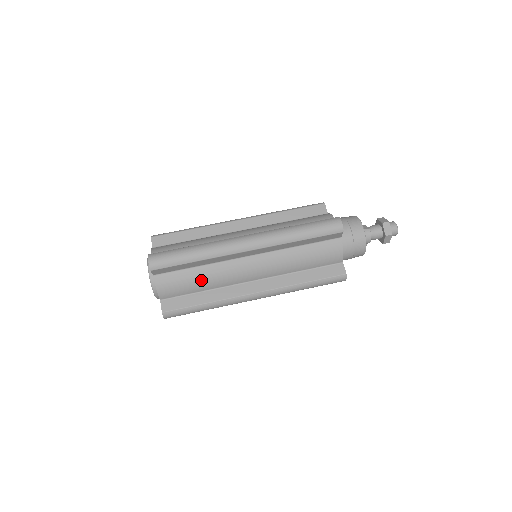
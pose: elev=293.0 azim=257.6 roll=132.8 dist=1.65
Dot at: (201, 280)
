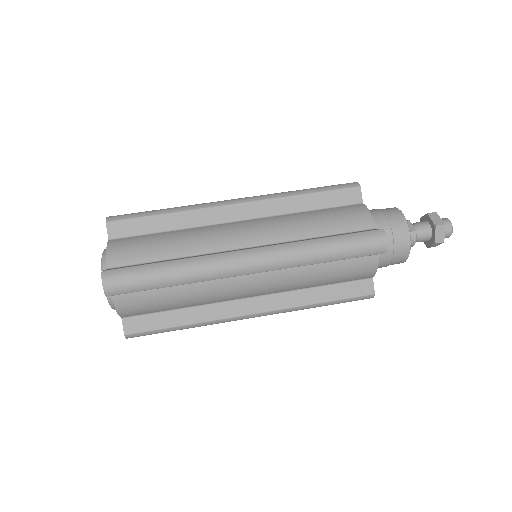
Dot at: (179, 300)
